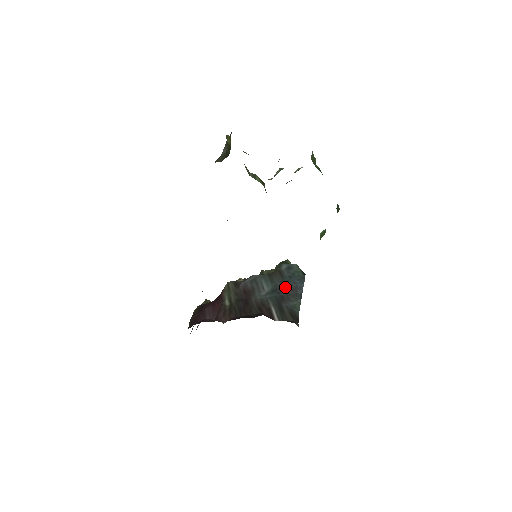
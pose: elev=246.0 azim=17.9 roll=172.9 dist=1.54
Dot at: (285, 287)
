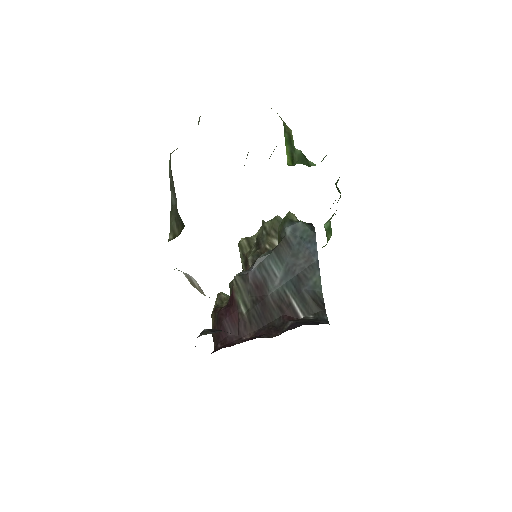
Dot at: (298, 261)
